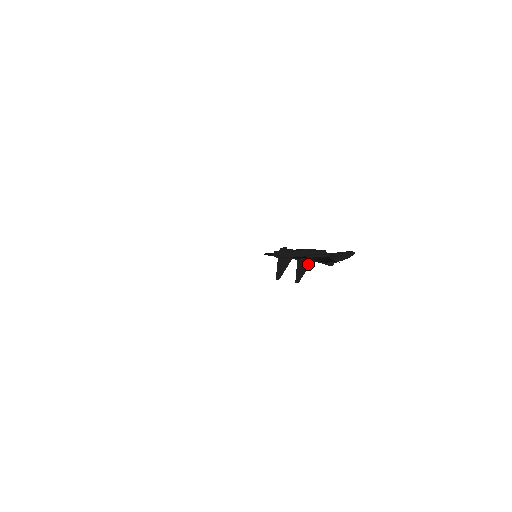
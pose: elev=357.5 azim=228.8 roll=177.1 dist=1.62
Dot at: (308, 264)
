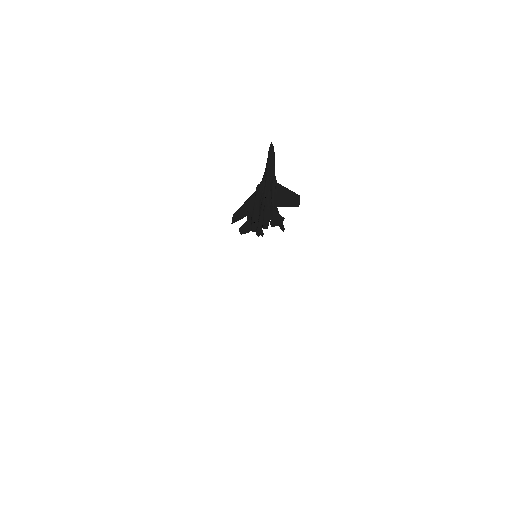
Dot at: (277, 211)
